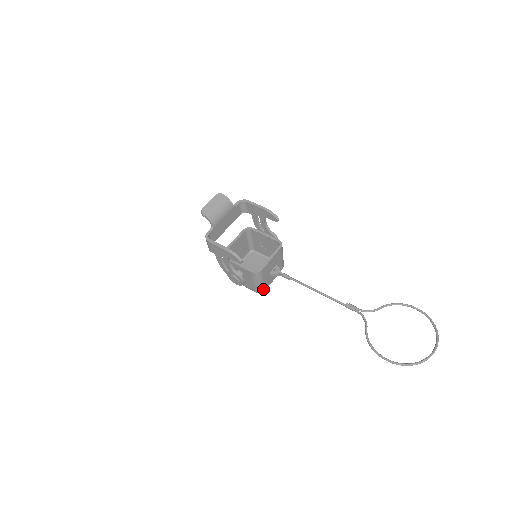
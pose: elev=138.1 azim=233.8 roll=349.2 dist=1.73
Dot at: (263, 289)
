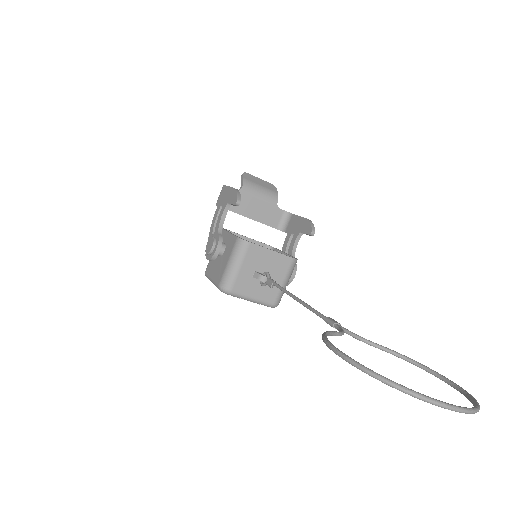
Dot at: (230, 285)
